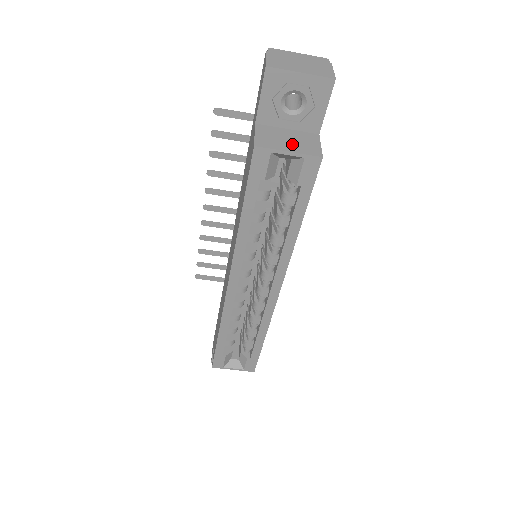
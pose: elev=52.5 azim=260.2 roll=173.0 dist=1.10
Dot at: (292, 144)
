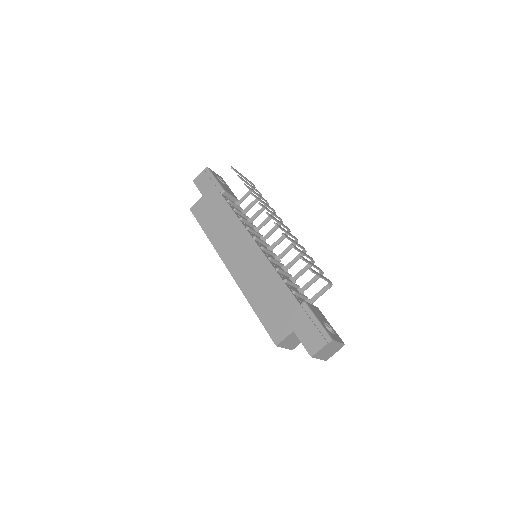
Dot at: (291, 344)
